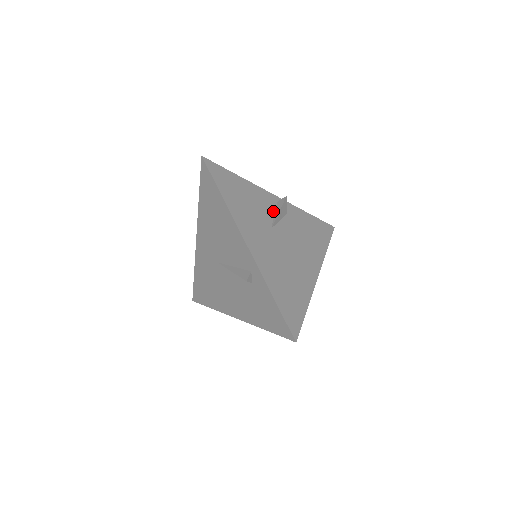
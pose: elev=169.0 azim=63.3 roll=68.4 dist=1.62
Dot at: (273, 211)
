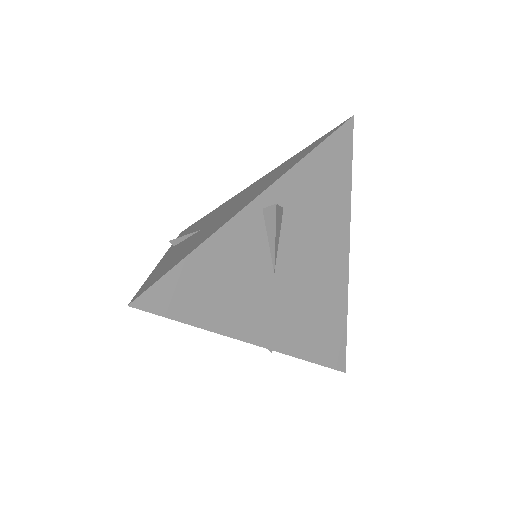
Dot at: (264, 238)
